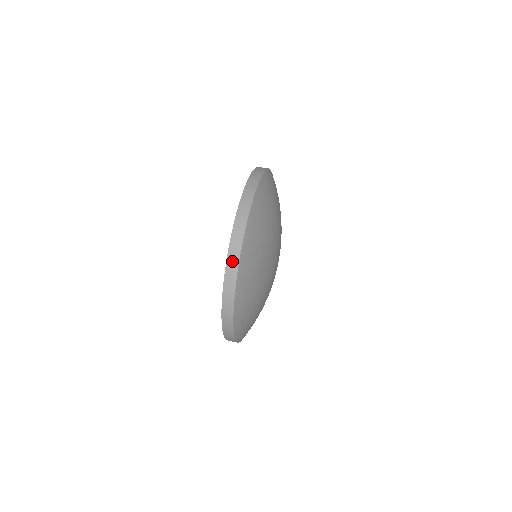
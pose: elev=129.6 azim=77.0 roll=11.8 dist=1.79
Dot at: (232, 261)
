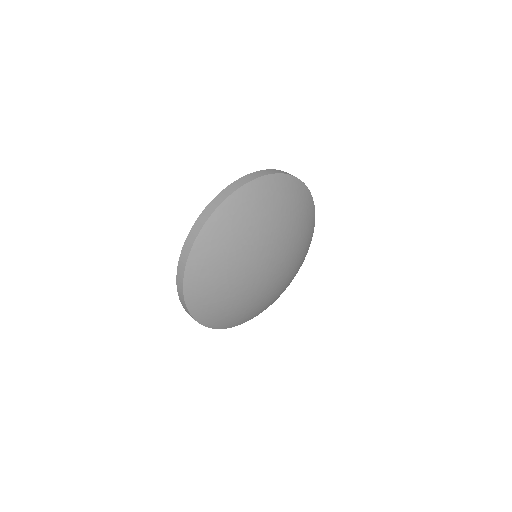
Dot at: (245, 179)
